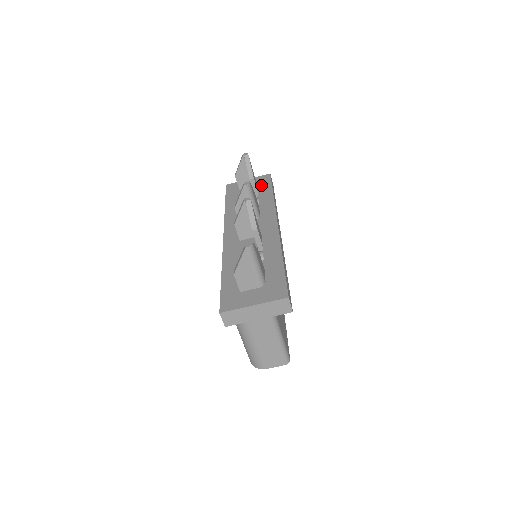
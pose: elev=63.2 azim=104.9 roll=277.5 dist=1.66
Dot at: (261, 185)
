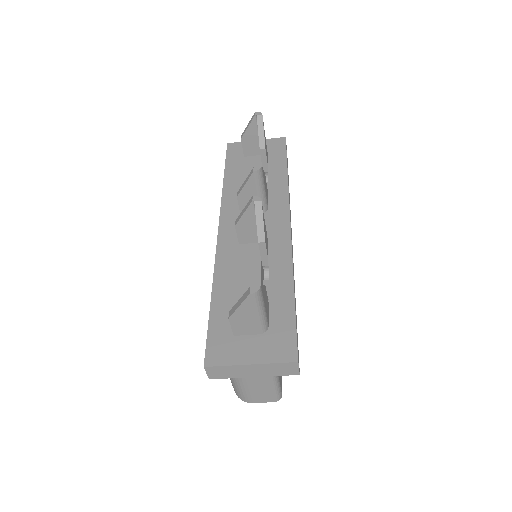
Dot at: (273, 154)
